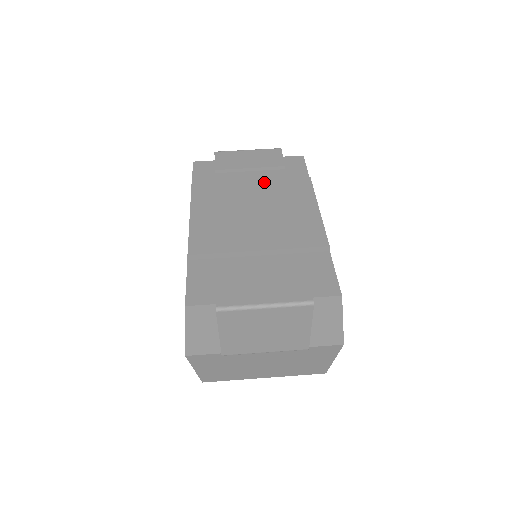
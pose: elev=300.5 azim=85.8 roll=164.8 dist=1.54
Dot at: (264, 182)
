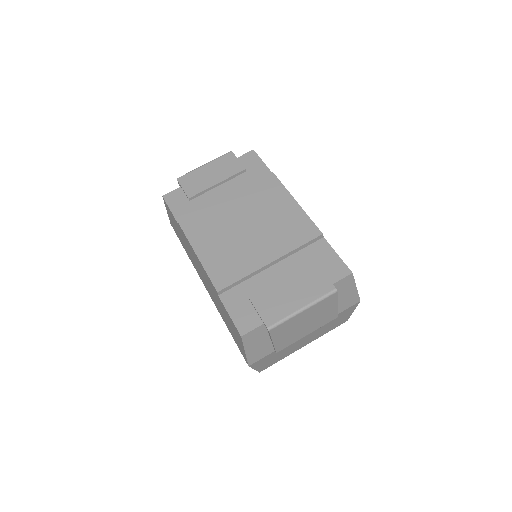
Dot at: (238, 193)
